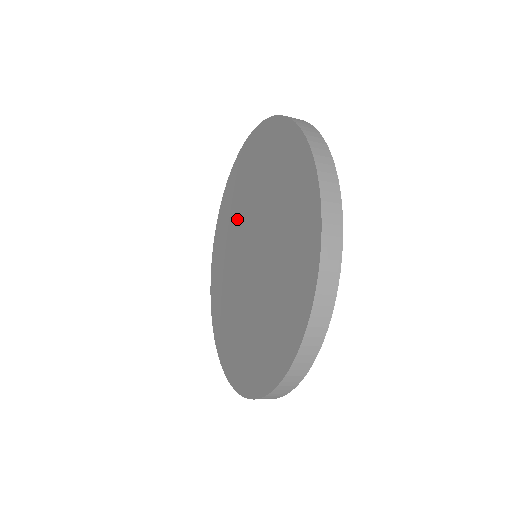
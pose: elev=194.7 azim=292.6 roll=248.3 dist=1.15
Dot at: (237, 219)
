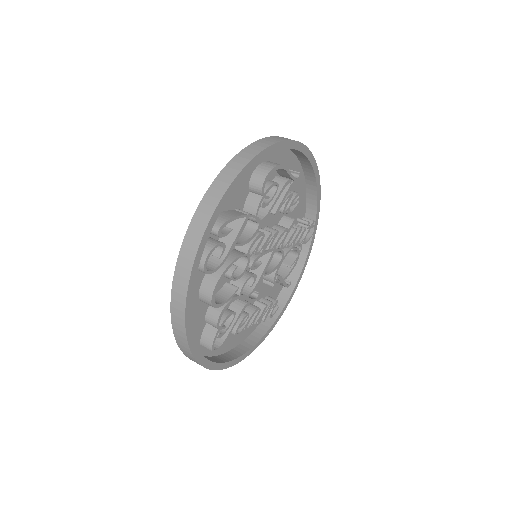
Dot at: occluded
